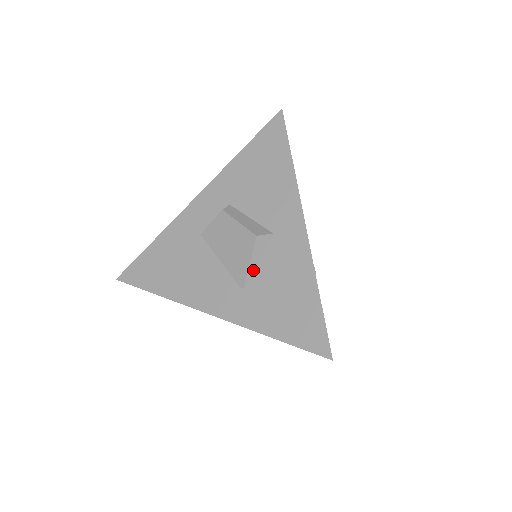
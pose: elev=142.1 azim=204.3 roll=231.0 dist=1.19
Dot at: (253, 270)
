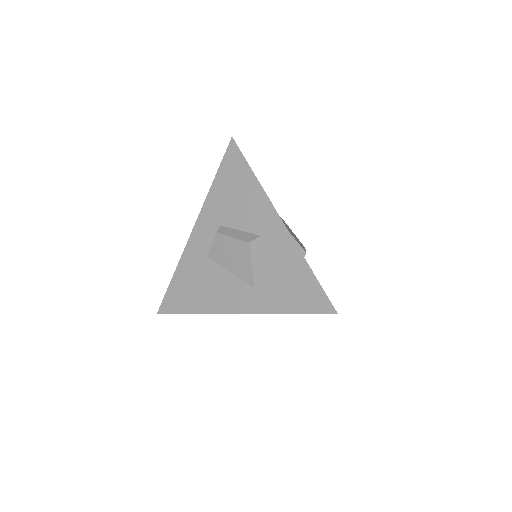
Dot at: (256, 269)
